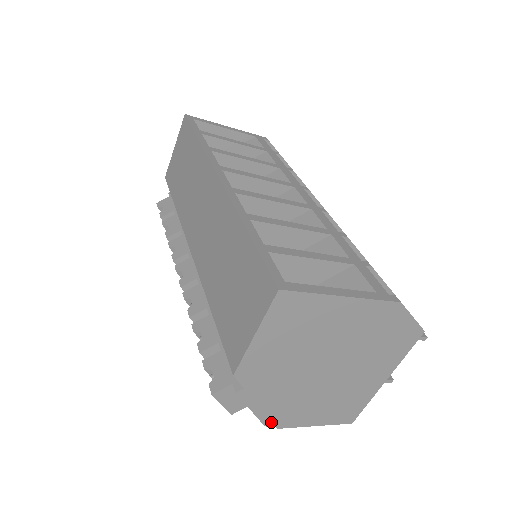
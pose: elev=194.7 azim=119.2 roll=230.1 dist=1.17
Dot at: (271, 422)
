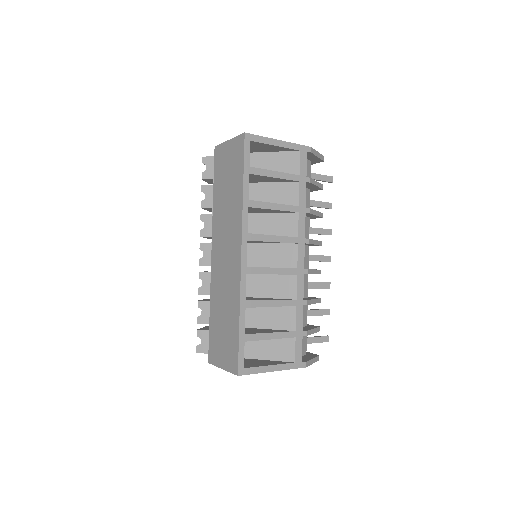
Dot at: occluded
